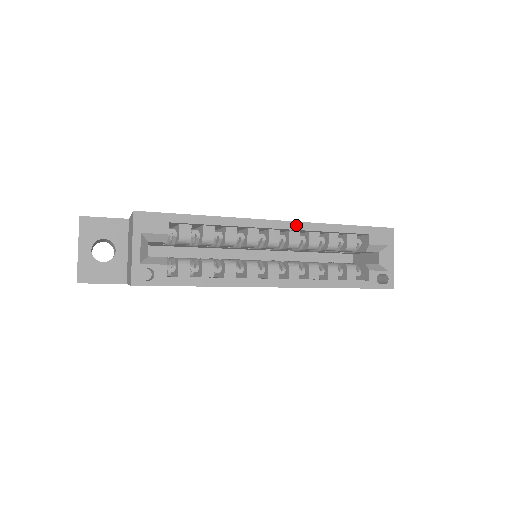
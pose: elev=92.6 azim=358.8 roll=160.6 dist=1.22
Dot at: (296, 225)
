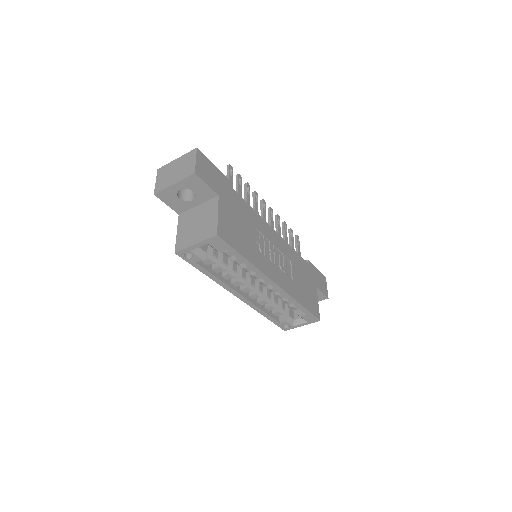
Dot at: (282, 291)
